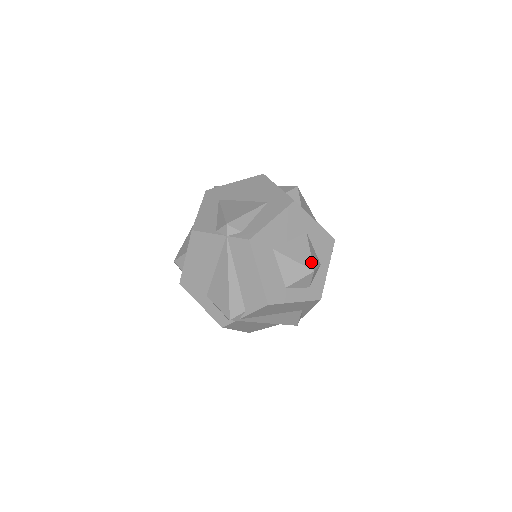
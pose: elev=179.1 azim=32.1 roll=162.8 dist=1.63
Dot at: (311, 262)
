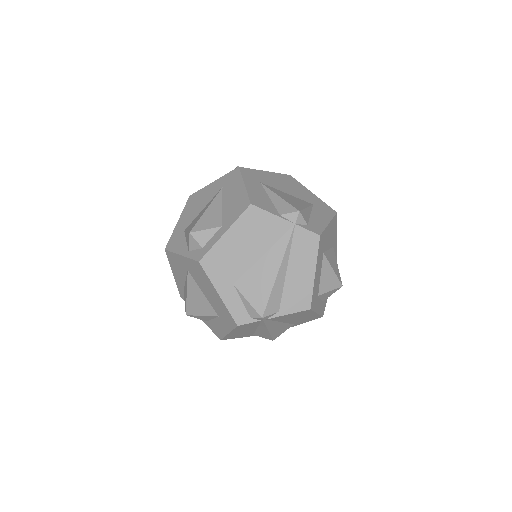
Dot at: occluded
